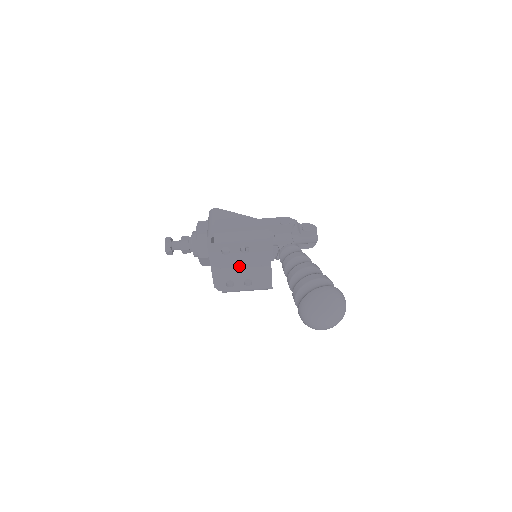
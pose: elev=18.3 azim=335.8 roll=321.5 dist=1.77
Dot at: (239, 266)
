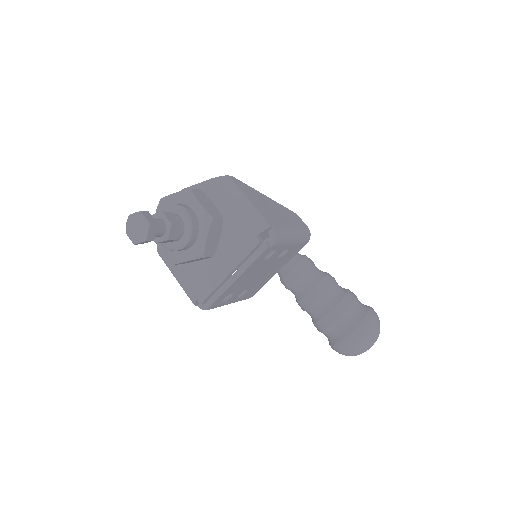
Dot at: (258, 274)
